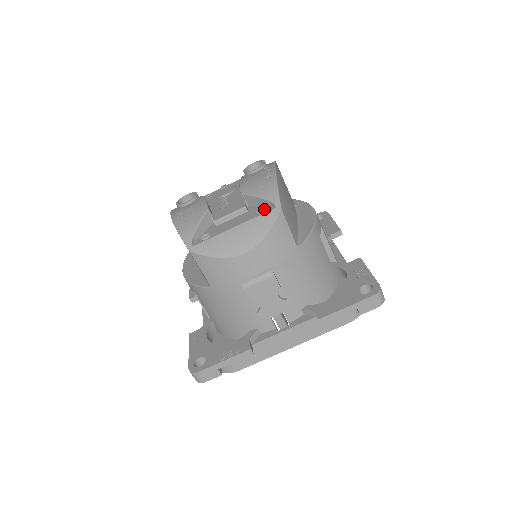
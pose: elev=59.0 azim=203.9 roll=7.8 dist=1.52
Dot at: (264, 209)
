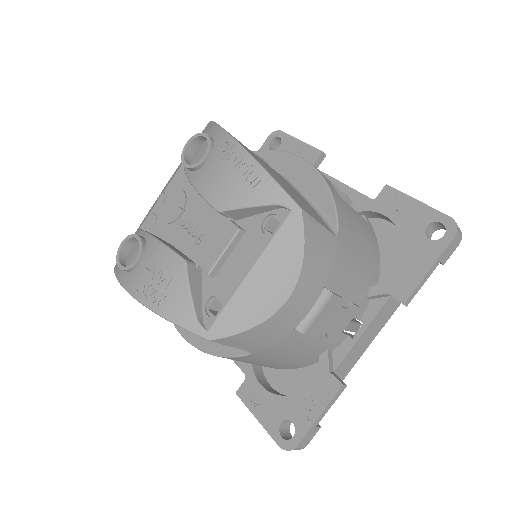
Dot at: (269, 218)
